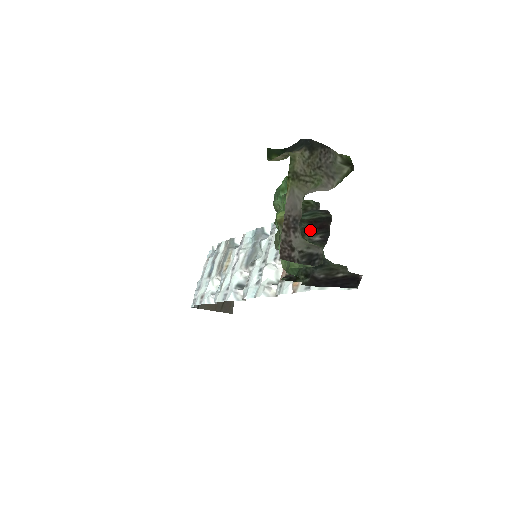
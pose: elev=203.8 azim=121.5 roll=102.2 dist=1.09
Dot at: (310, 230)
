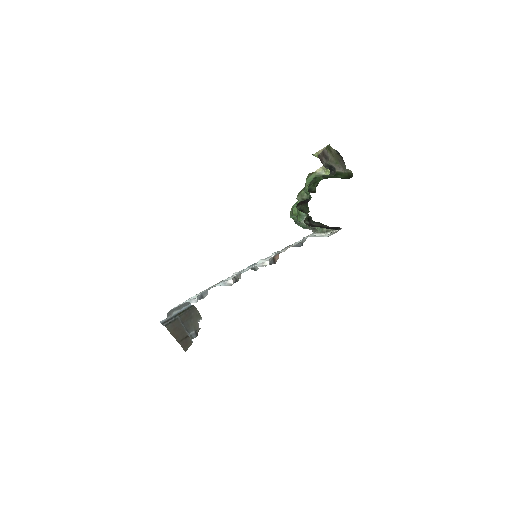
Dot at: occluded
